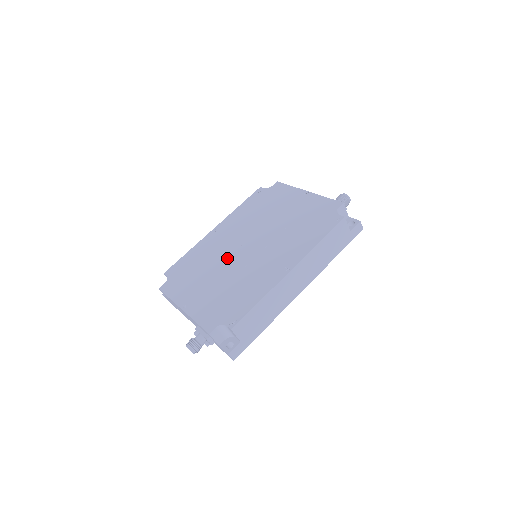
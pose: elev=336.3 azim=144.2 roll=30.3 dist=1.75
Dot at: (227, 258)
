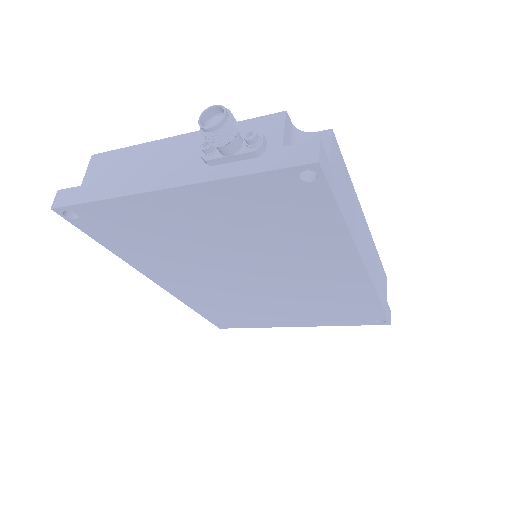
Dot at: occluded
